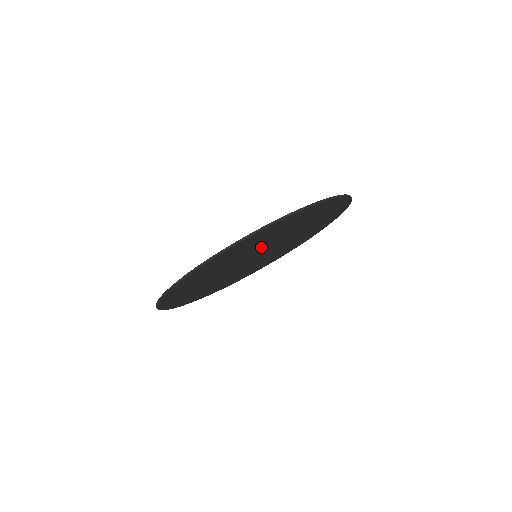
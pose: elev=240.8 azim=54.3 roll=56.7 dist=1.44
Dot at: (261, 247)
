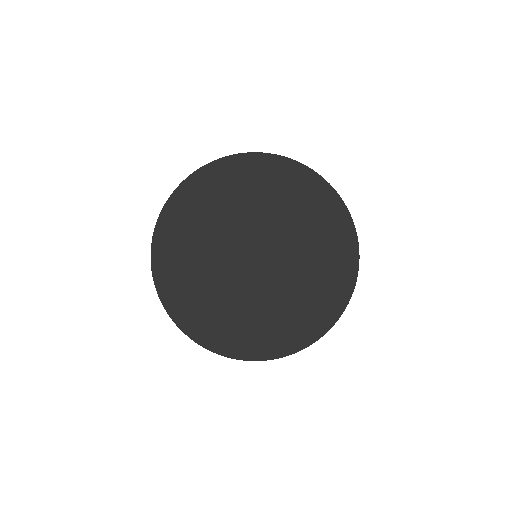
Dot at: (227, 237)
